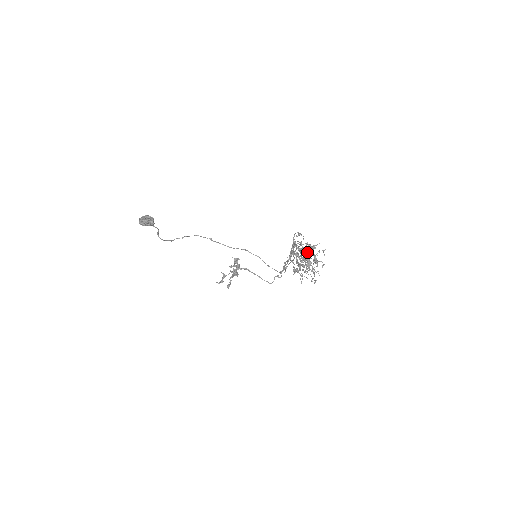
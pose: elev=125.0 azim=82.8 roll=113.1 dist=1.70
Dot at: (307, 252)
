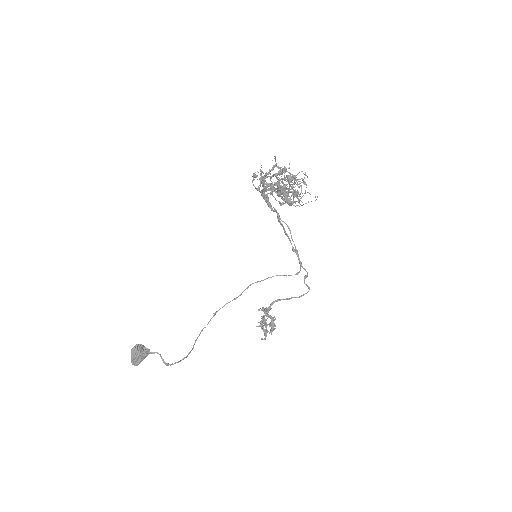
Dot at: (272, 168)
